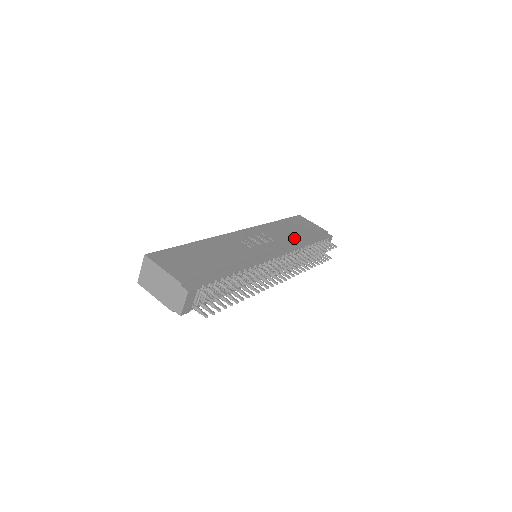
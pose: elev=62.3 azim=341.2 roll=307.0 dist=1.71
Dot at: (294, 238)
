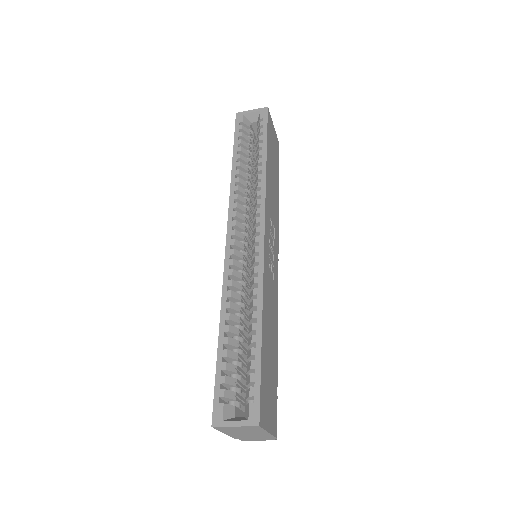
Dot at: (277, 199)
